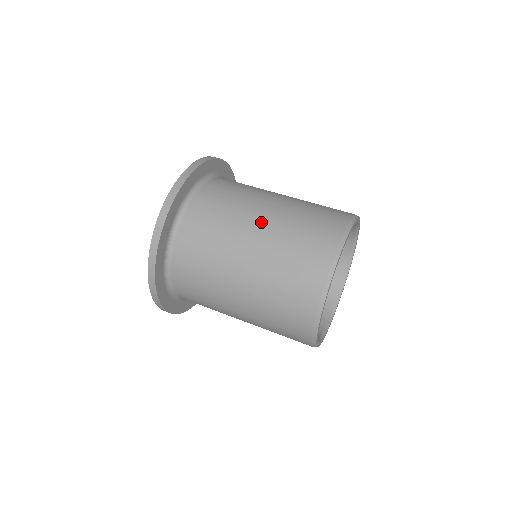
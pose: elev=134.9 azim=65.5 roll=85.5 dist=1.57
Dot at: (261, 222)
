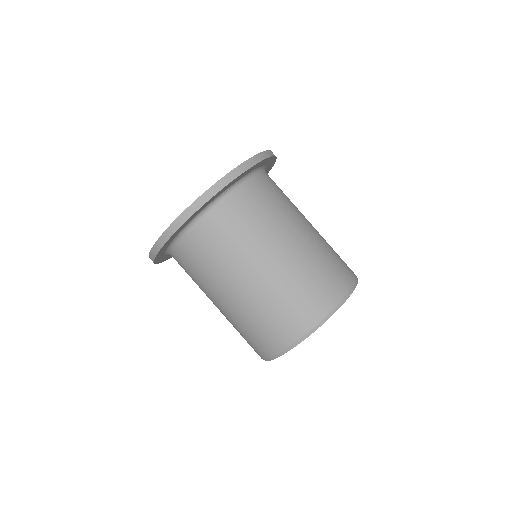
Dot at: (218, 307)
